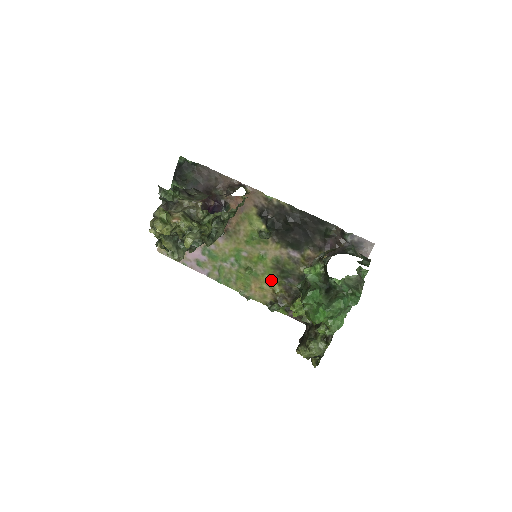
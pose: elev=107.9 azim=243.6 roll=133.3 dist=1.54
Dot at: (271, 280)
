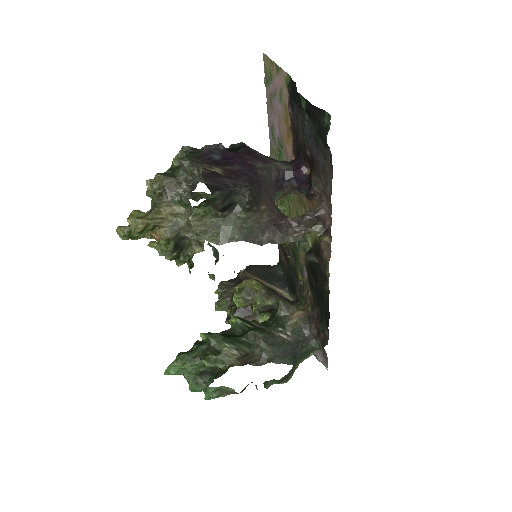
Dot at: occluded
